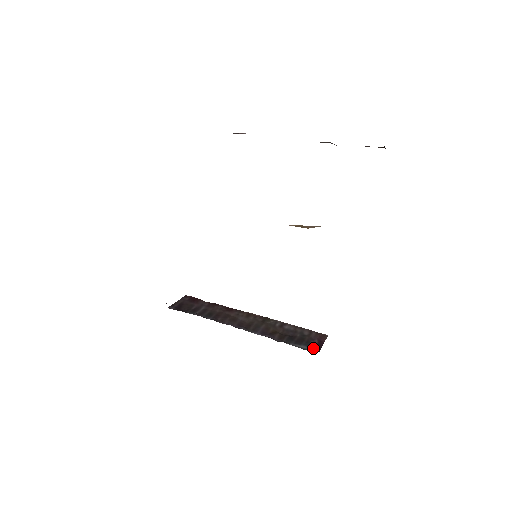
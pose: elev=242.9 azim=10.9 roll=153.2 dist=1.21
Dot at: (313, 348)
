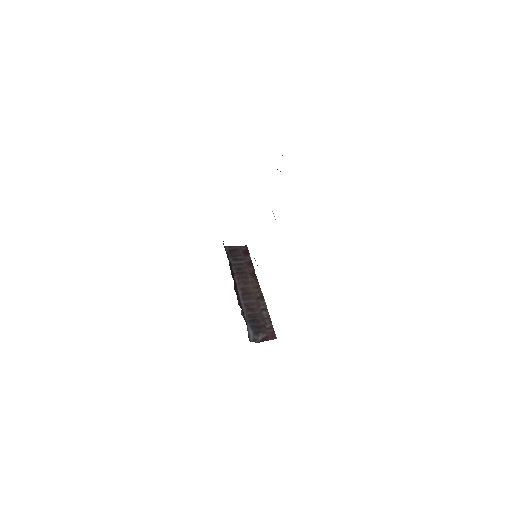
Dot at: (255, 337)
